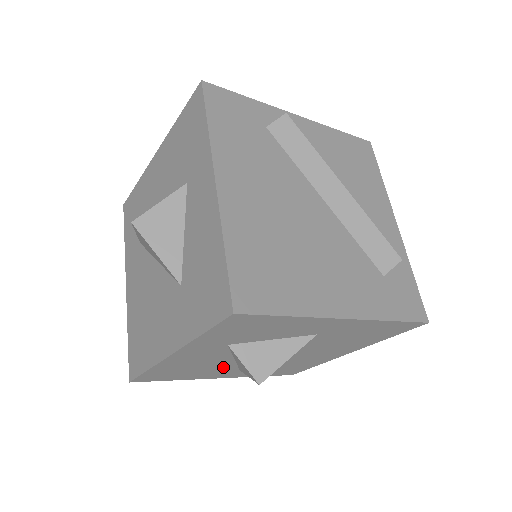
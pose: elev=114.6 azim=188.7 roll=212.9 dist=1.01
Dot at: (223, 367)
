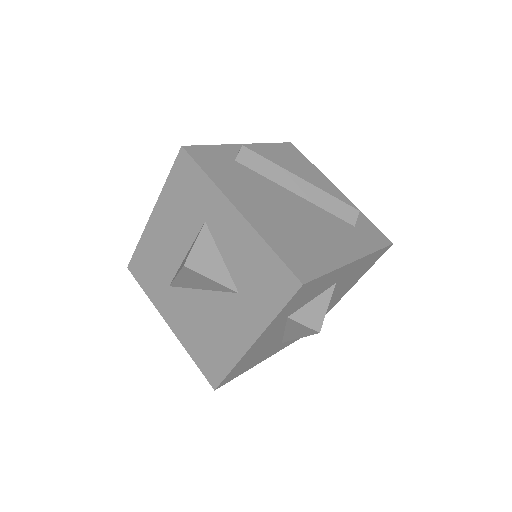
Dot at: (274, 344)
